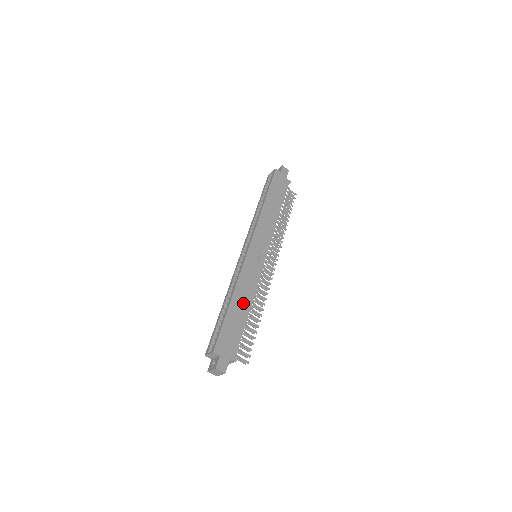
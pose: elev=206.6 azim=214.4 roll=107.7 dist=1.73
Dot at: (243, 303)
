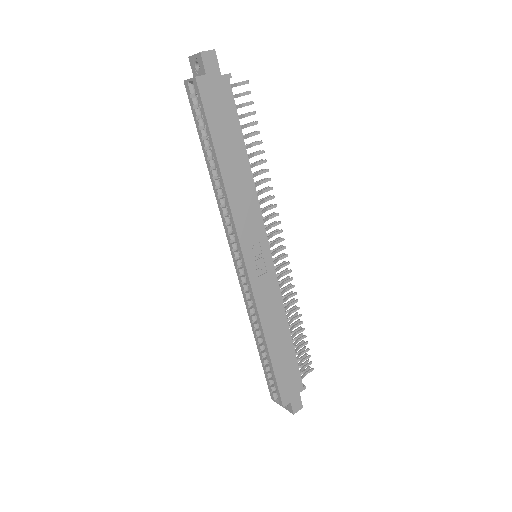
Dot at: (280, 335)
